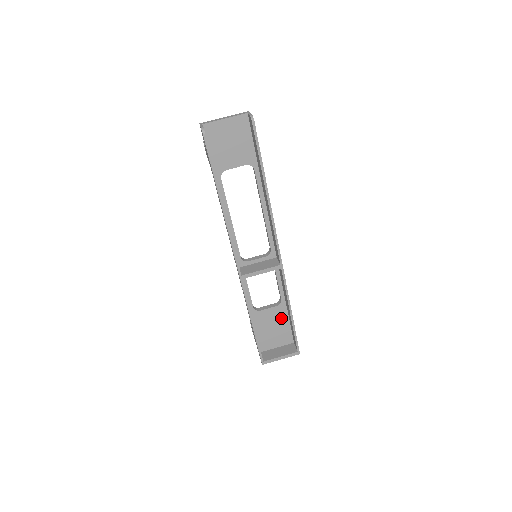
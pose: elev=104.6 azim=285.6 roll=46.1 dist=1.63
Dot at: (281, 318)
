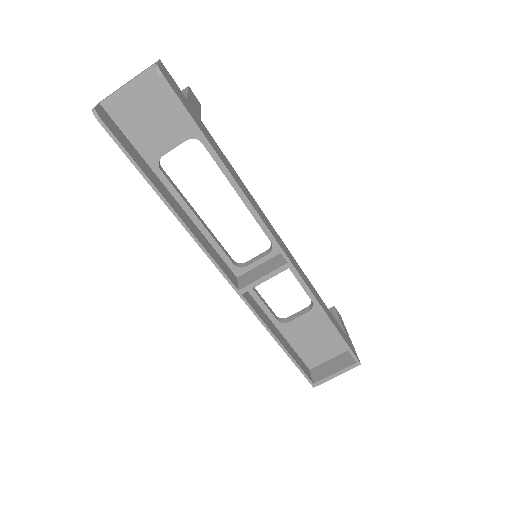
Dot at: (321, 324)
